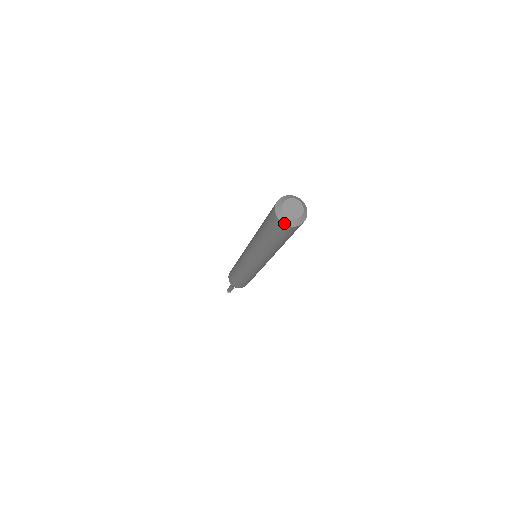
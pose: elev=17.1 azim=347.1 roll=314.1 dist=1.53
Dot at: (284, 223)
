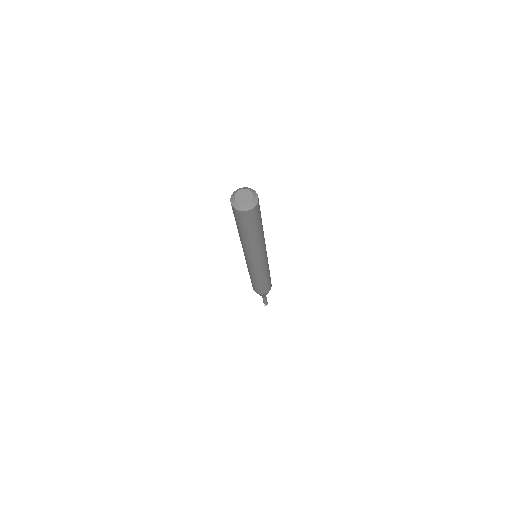
Dot at: (237, 209)
